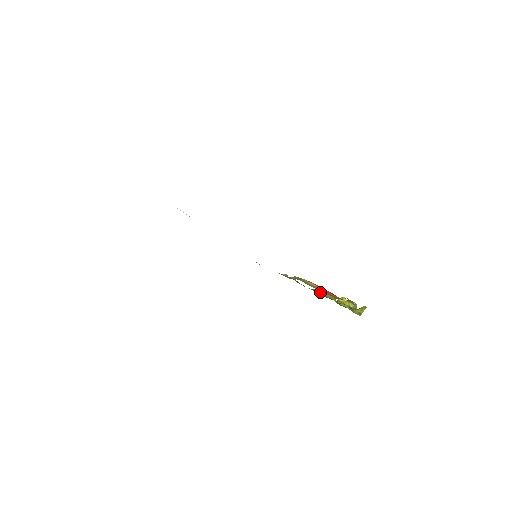
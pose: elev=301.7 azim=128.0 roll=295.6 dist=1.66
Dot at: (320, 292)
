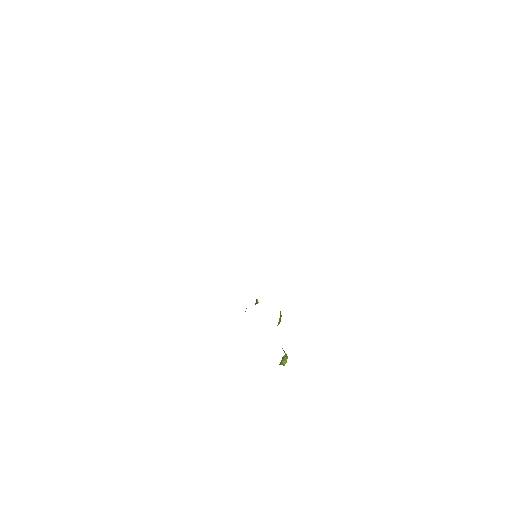
Dot at: occluded
